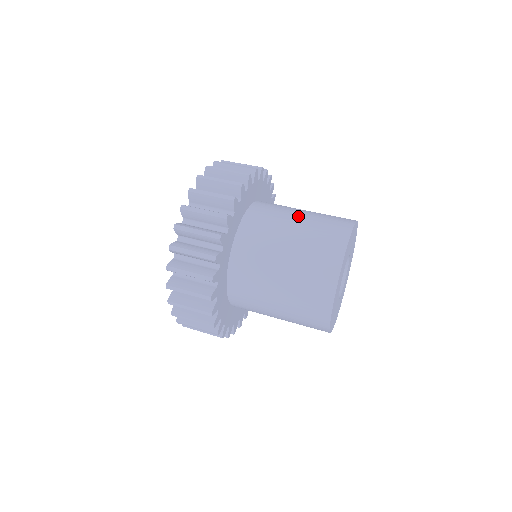
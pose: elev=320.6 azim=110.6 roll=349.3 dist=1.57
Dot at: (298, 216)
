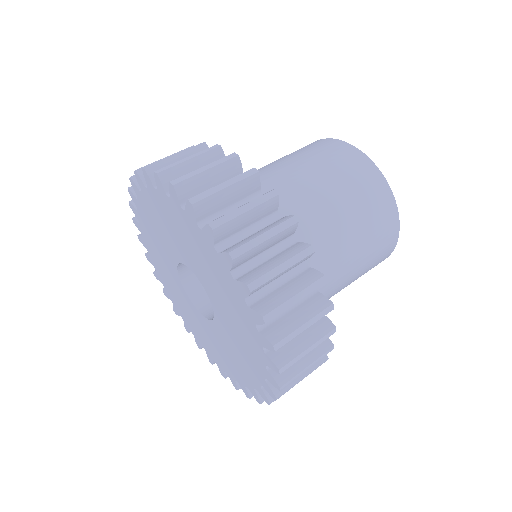
Dot at: (320, 190)
